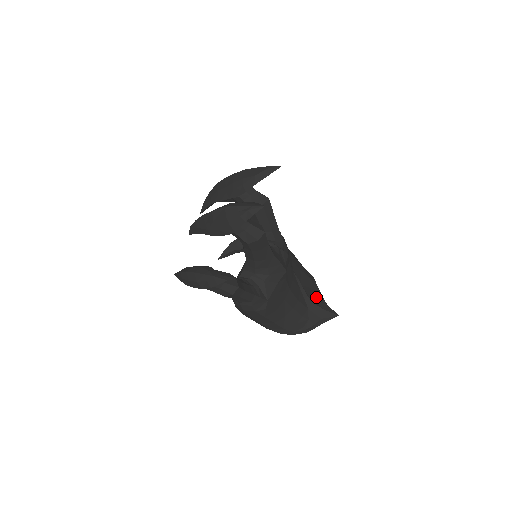
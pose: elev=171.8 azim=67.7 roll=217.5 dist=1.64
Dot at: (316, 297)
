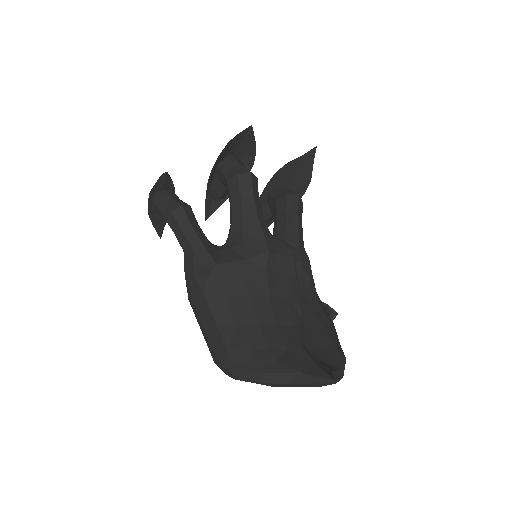
Dot at: (321, 360)
